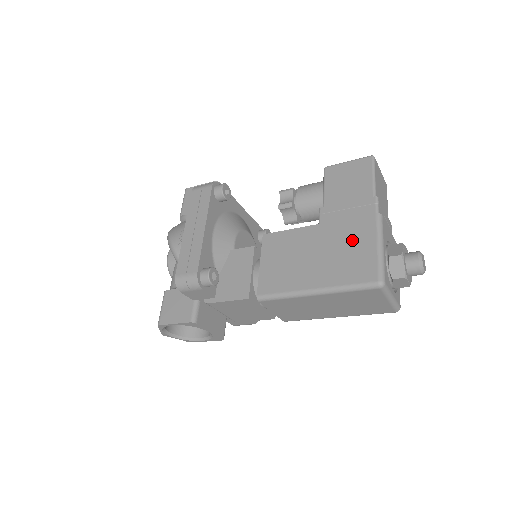
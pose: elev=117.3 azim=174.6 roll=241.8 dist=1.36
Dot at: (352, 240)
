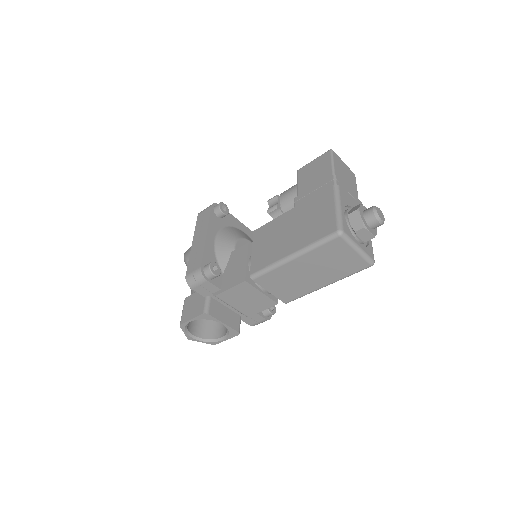
Dot at: (317, 210)
